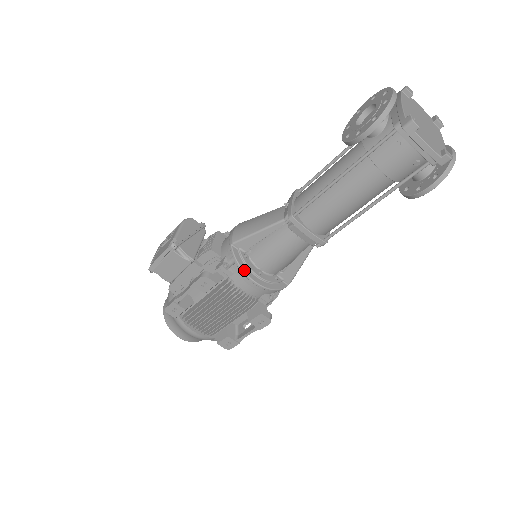
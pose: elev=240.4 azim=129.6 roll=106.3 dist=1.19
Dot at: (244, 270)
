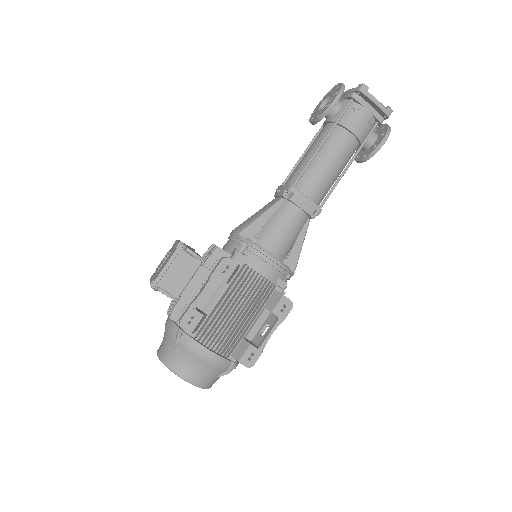
Dot at: (260, 248)
